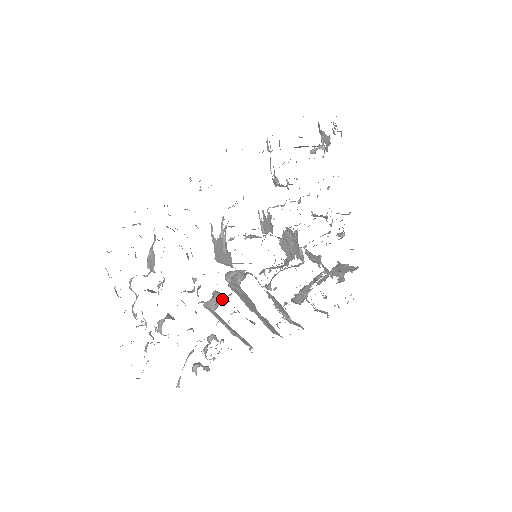
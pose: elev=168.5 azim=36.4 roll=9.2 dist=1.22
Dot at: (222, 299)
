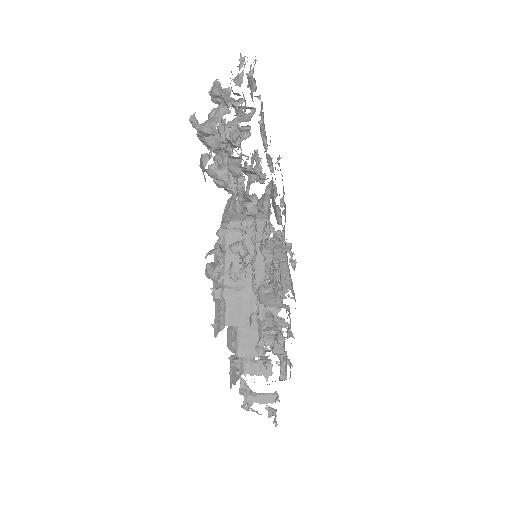
Dot at: occluded
